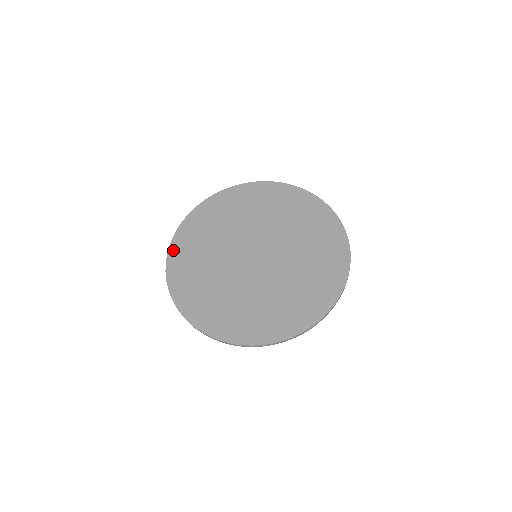
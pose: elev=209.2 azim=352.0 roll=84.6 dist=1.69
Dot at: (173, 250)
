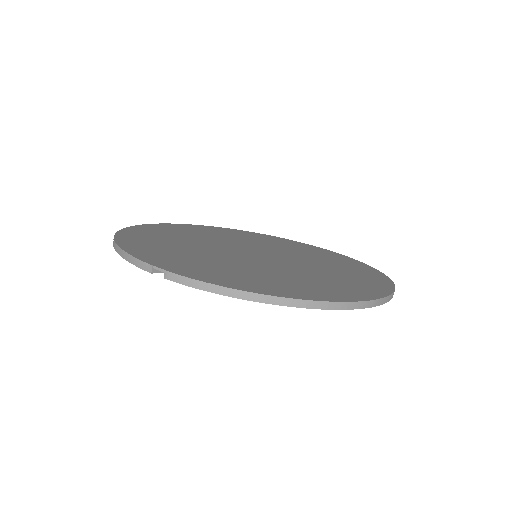
Dot at: (146, 258)
